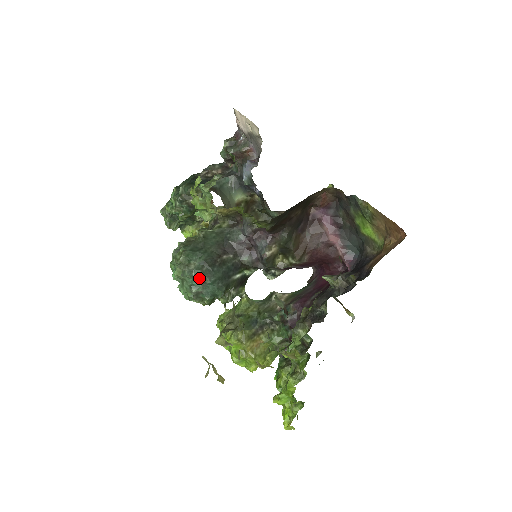
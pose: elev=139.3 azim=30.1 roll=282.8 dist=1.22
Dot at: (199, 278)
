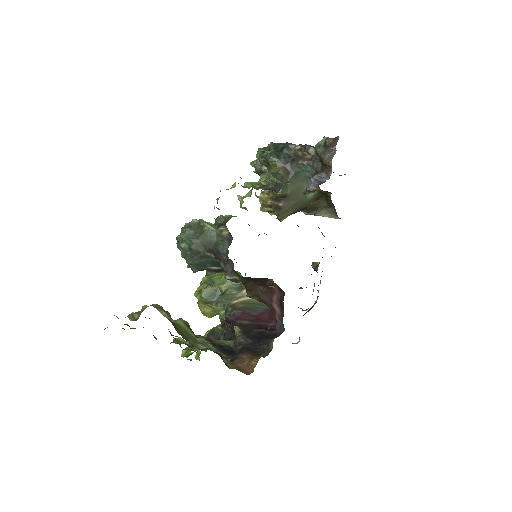
Dot at: (182, 255)
